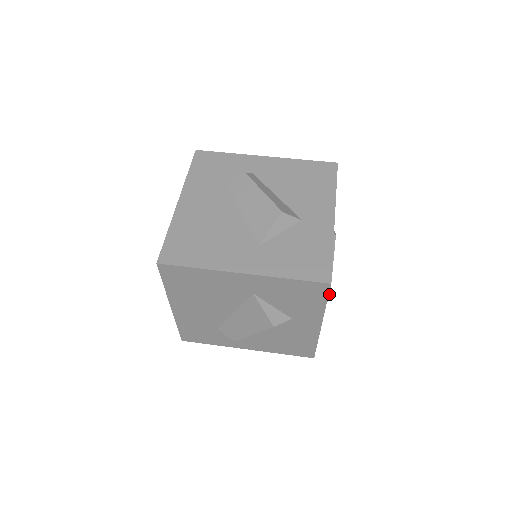
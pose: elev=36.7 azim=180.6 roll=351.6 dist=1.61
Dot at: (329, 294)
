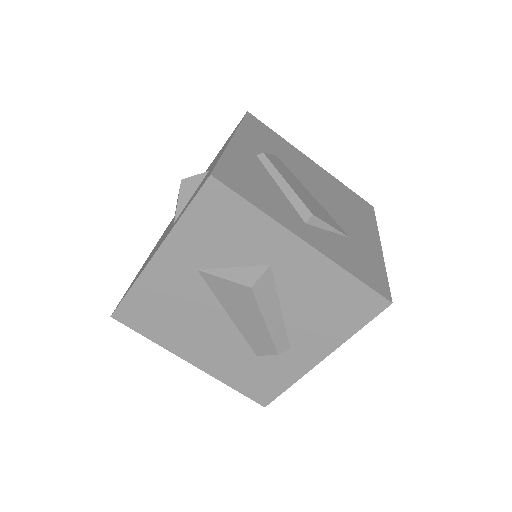
Dot at: (305, 209)
